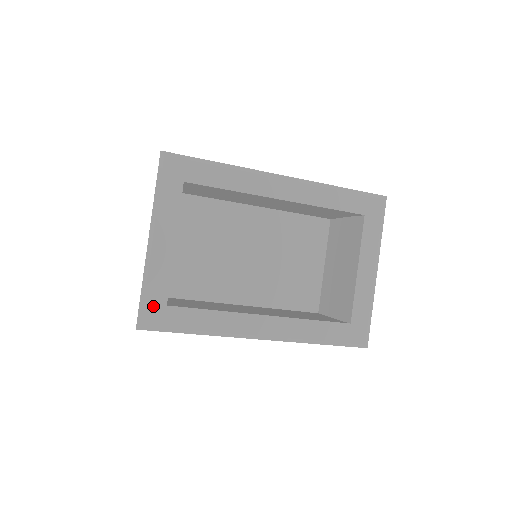
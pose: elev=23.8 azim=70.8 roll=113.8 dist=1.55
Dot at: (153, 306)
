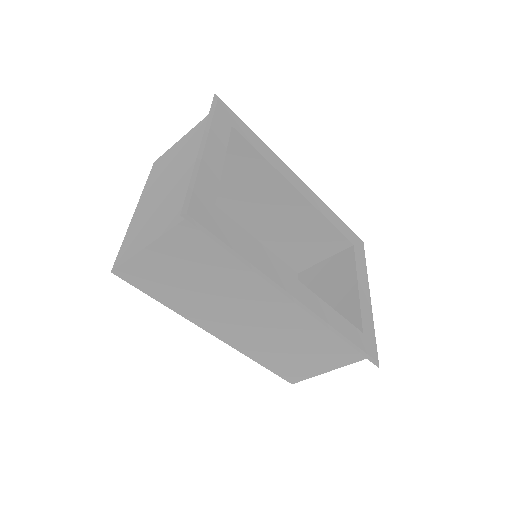
Dot at: (201, 203)
